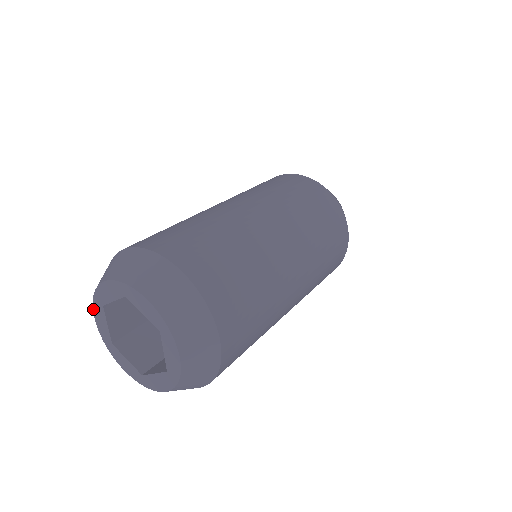
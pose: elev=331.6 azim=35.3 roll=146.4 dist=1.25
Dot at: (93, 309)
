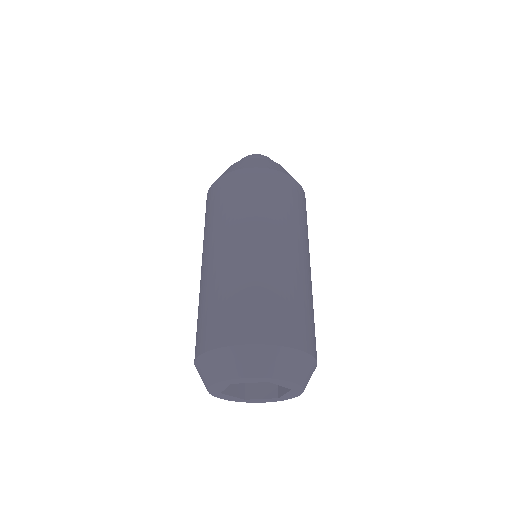
Dot at: occluded
